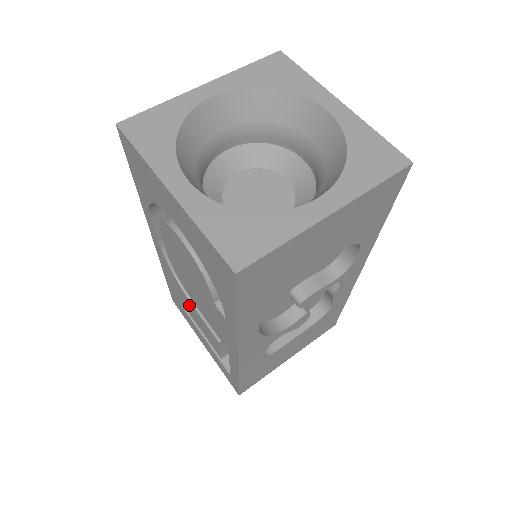
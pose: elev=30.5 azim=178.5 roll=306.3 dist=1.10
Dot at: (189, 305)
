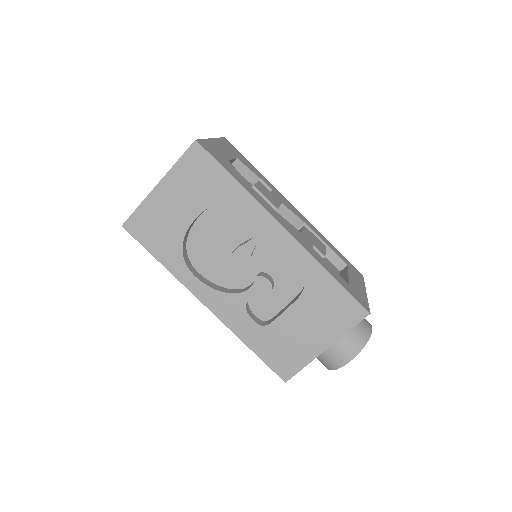
Dot at: occluded
